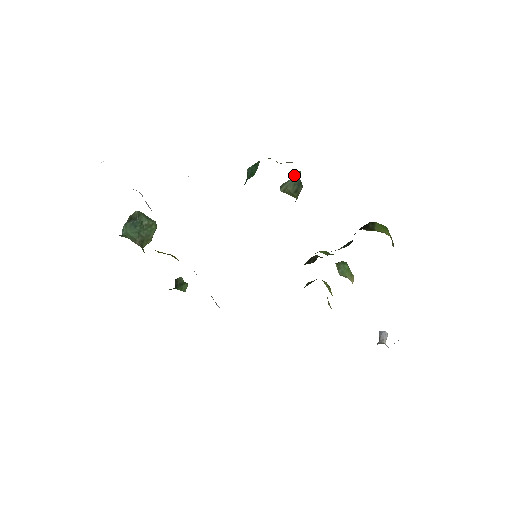
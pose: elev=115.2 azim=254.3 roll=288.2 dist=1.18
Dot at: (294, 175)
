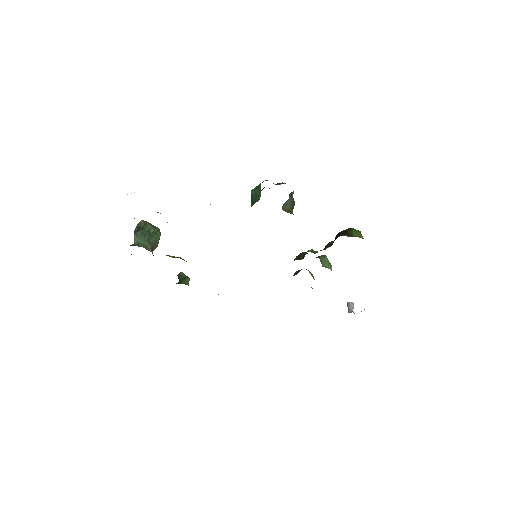
Dot at: (290, 195)
